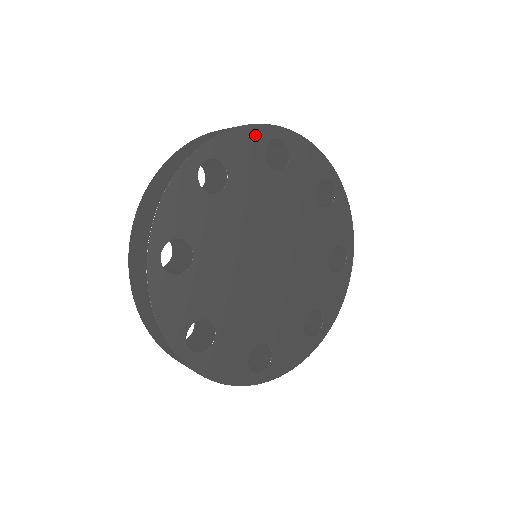
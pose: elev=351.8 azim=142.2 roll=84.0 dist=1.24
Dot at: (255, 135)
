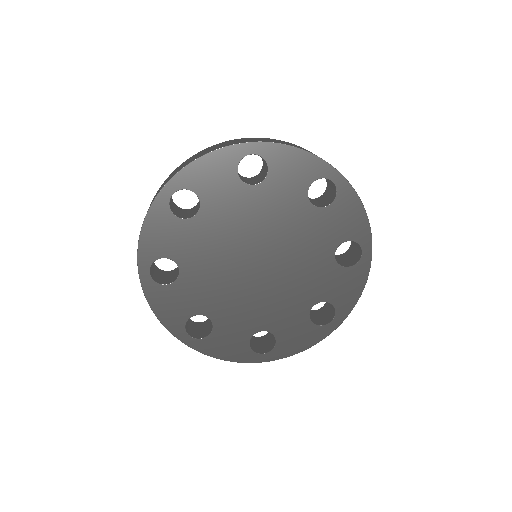
Dot at: (156, 217)
